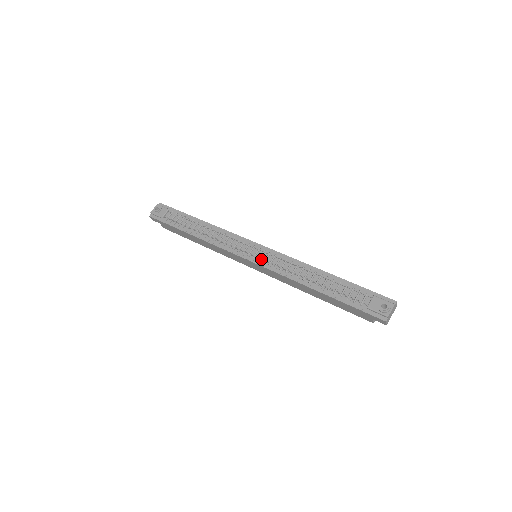
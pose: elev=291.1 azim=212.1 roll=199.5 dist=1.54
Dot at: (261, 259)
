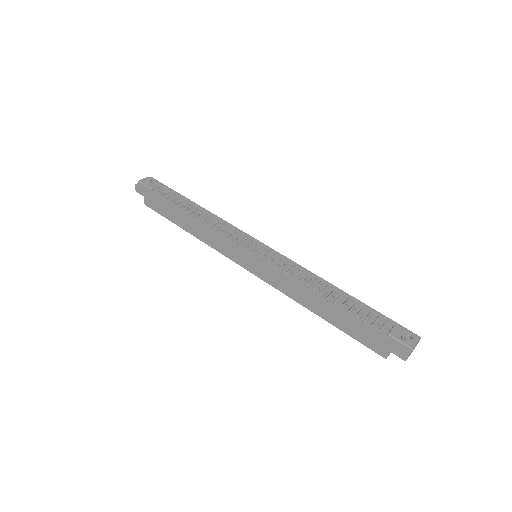
Dot at: (265, 257)
